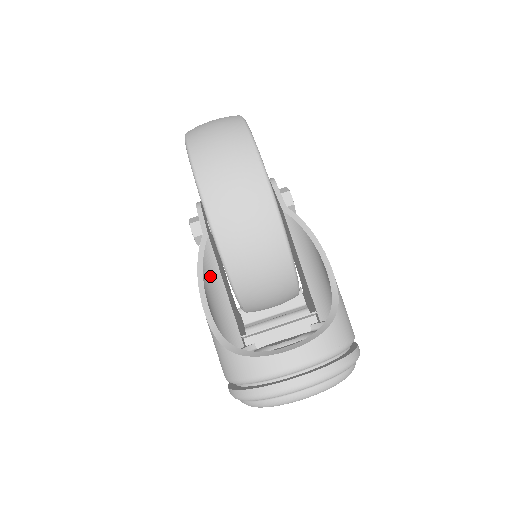
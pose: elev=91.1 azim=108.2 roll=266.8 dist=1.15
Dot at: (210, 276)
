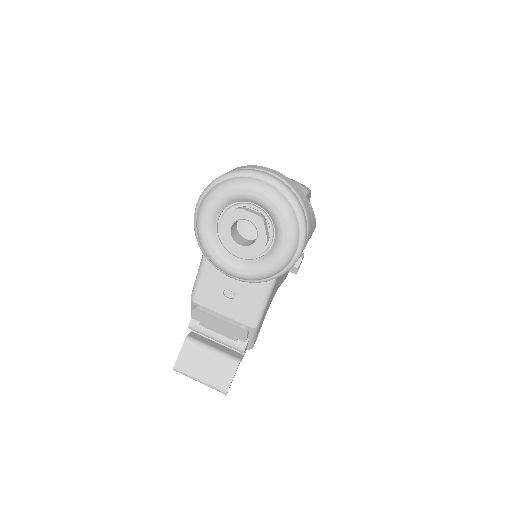
Dot at: occluded
